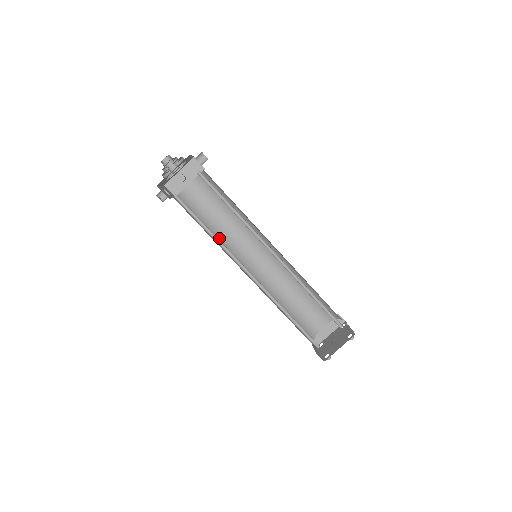
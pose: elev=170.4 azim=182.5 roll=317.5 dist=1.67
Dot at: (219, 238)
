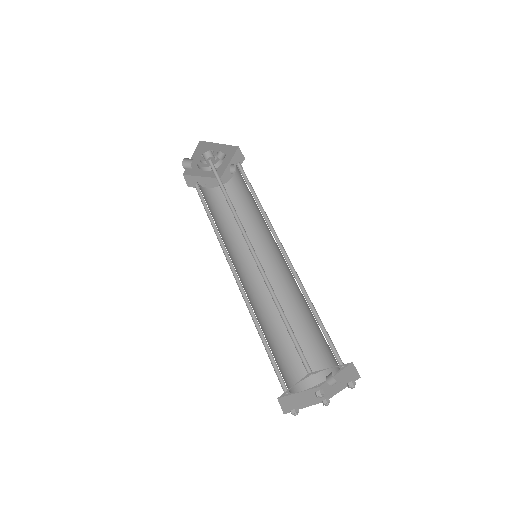
Dot at: (218, 230)
